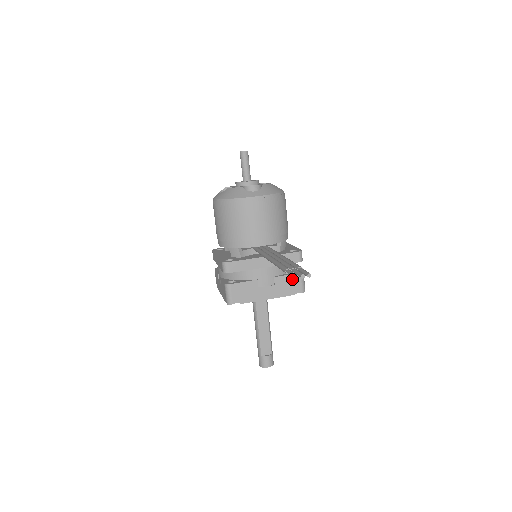
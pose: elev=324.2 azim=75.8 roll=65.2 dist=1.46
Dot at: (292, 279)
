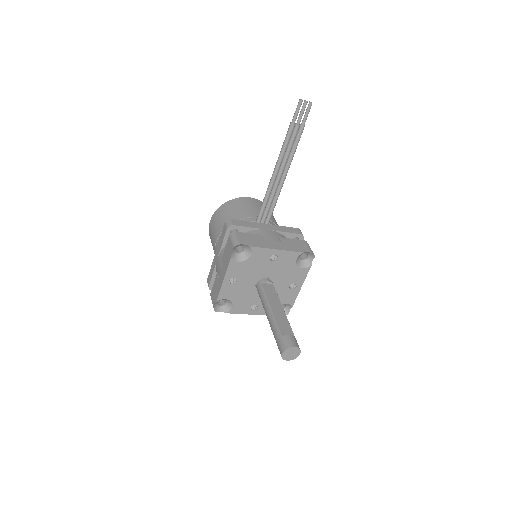
Dot at: (298, 242)
